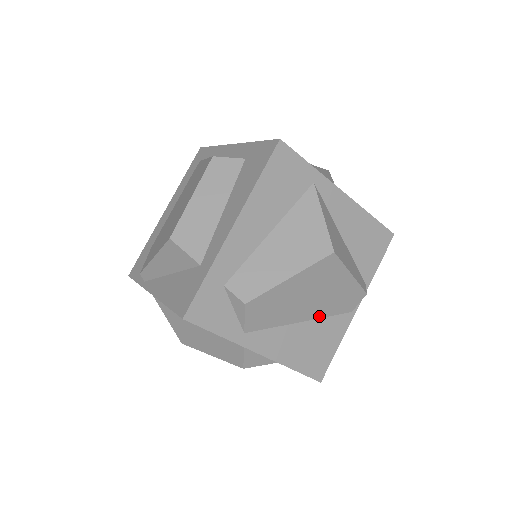
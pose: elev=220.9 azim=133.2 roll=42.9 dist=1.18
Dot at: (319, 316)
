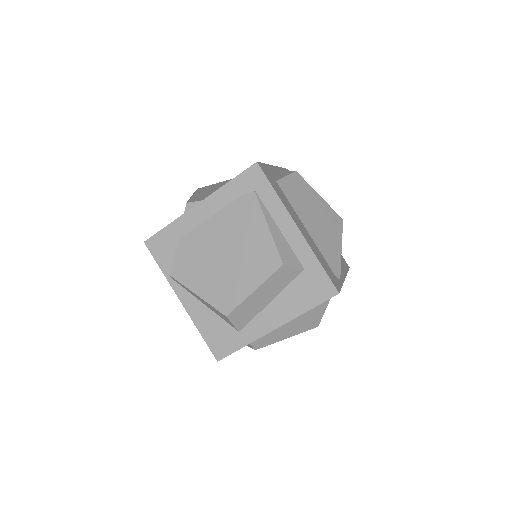
Dot at: occluded
